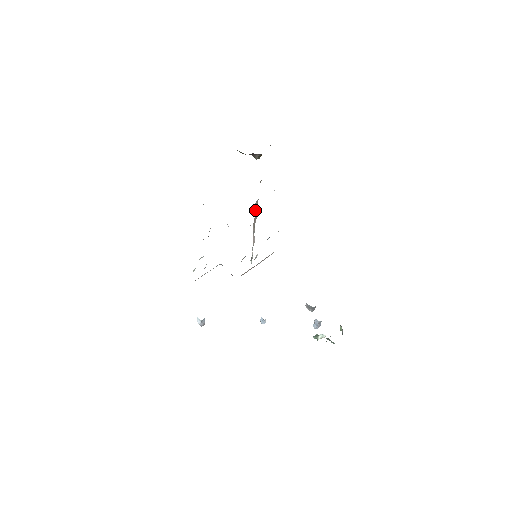
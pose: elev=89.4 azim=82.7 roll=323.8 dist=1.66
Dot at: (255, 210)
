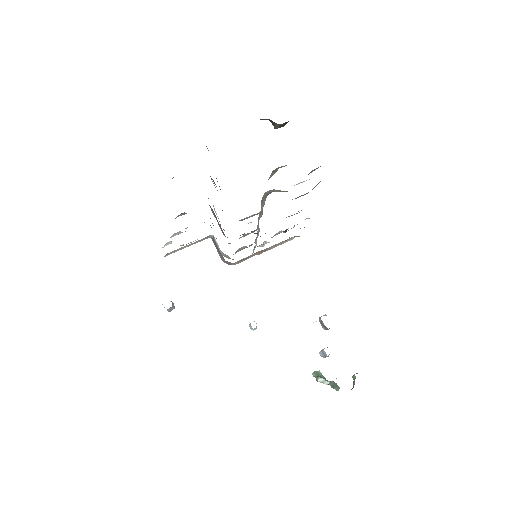
Dot at: (261, 204)
